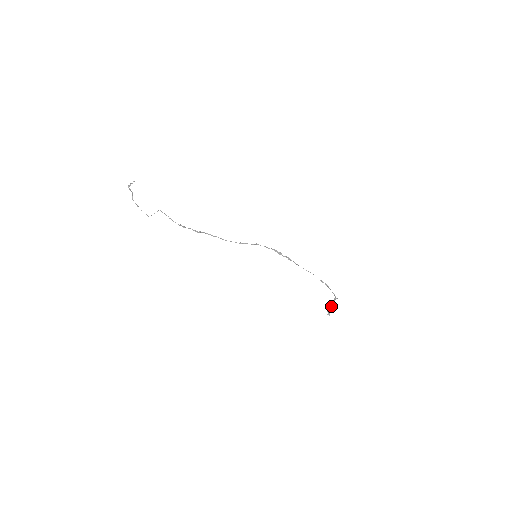
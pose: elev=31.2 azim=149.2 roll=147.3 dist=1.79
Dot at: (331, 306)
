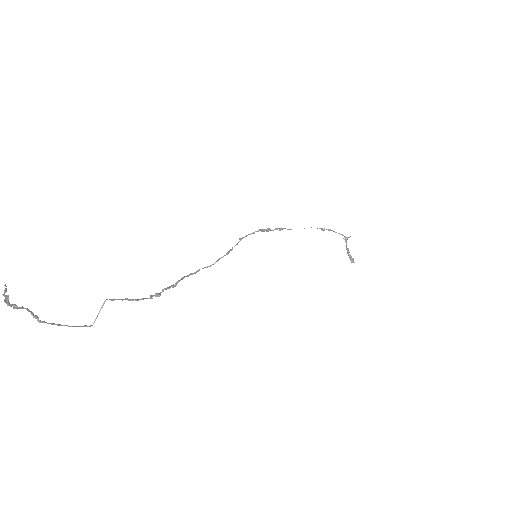
Dot at: (348, 251)
